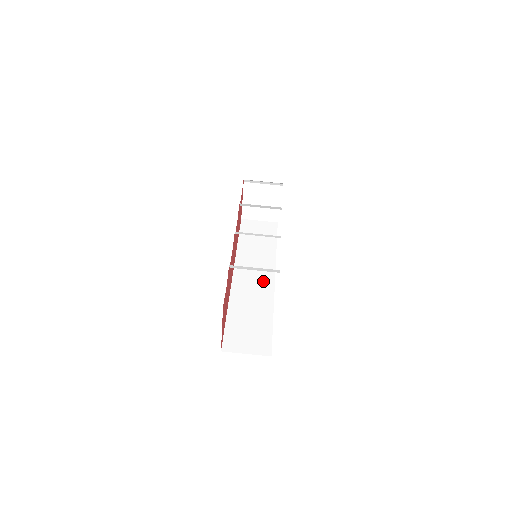
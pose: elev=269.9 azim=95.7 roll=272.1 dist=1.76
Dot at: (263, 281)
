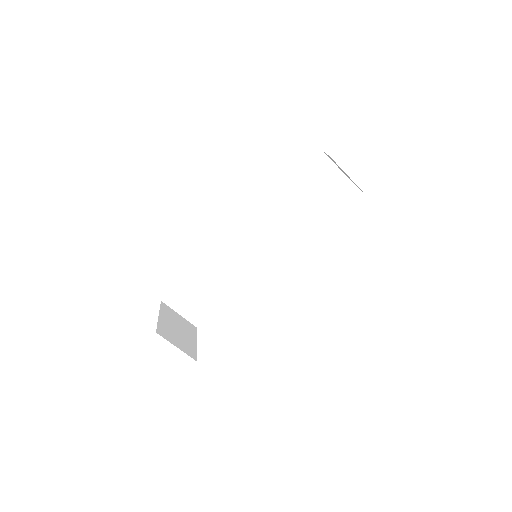
Dot at: (256, 255)
